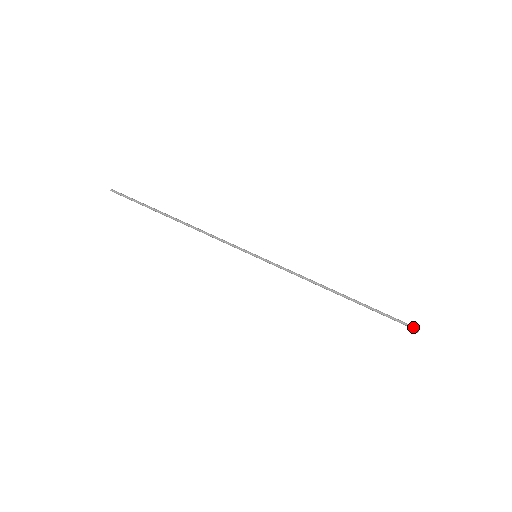
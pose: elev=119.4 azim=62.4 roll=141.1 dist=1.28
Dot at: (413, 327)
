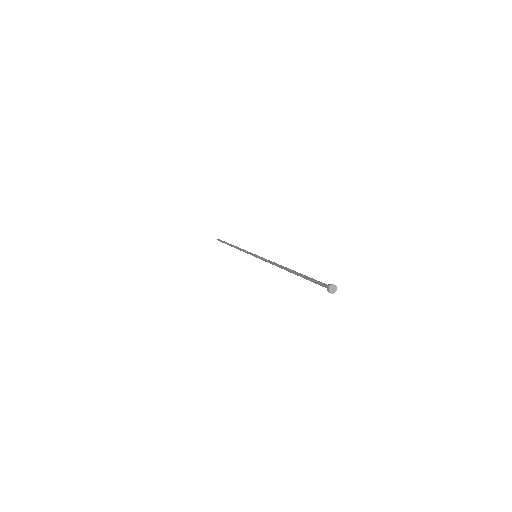
Dot at: (330, 286)
